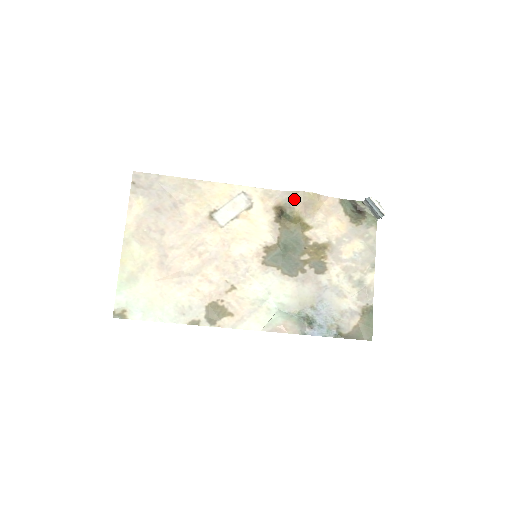
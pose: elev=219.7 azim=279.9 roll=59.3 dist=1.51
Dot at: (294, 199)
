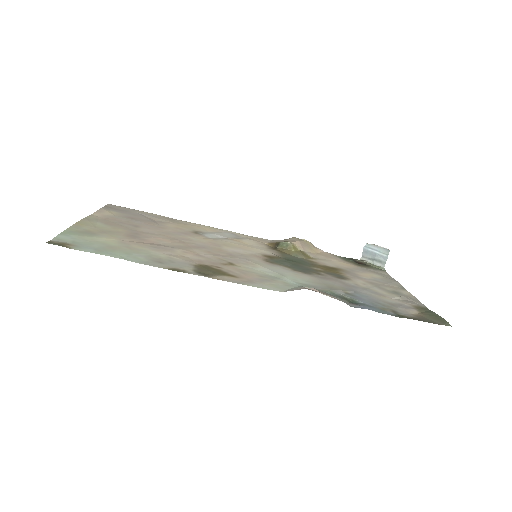
Dot at: (288, 240)
